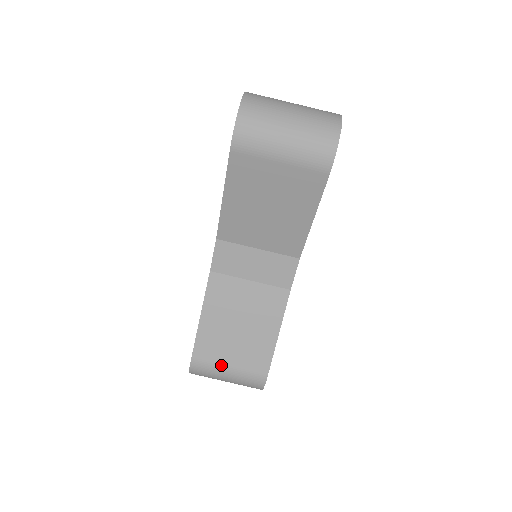
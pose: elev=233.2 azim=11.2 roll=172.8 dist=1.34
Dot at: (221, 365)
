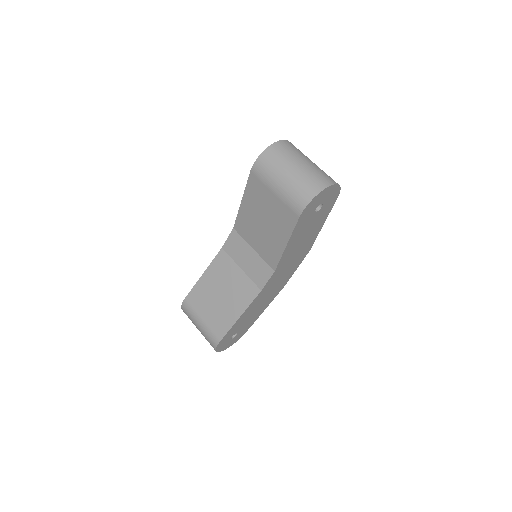
Dot at: (198, 315)
